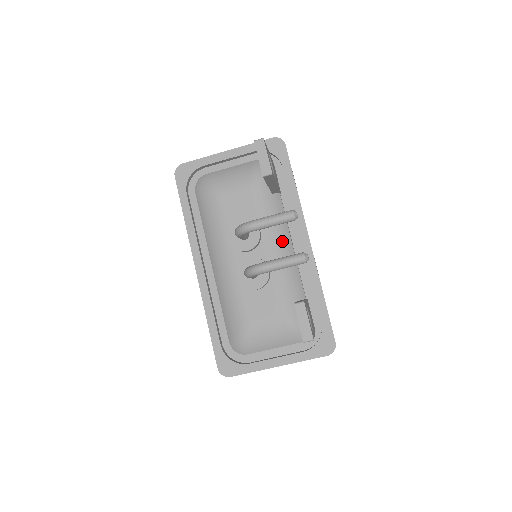
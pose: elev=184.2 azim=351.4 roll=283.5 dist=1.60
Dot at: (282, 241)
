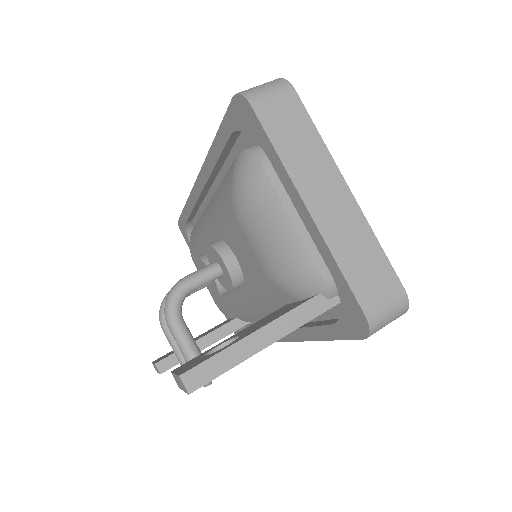
Dot at: (258, 310)
